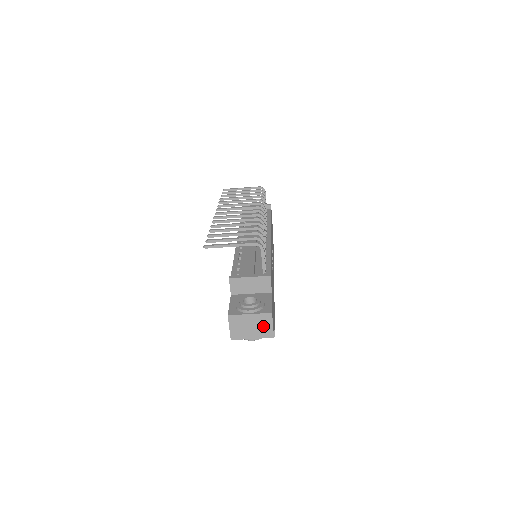
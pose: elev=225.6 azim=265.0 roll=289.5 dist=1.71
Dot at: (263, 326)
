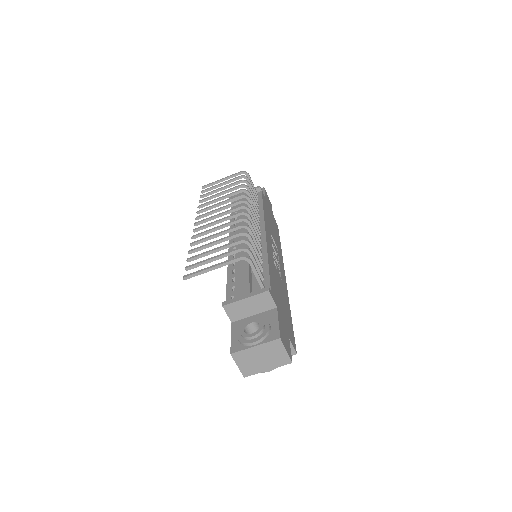
Dot at: (275, 354)
